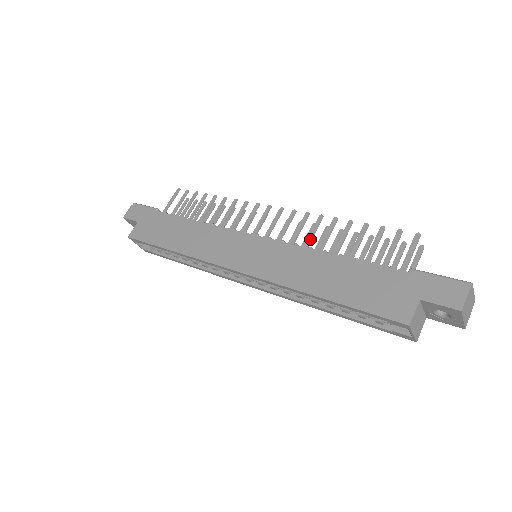
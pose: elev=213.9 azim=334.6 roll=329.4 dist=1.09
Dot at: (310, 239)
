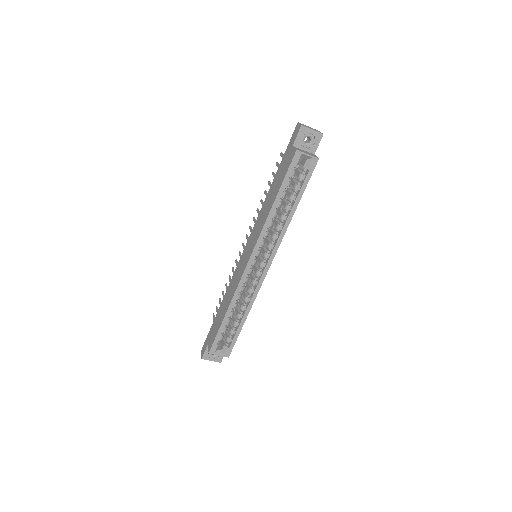
Dot at: occluded
